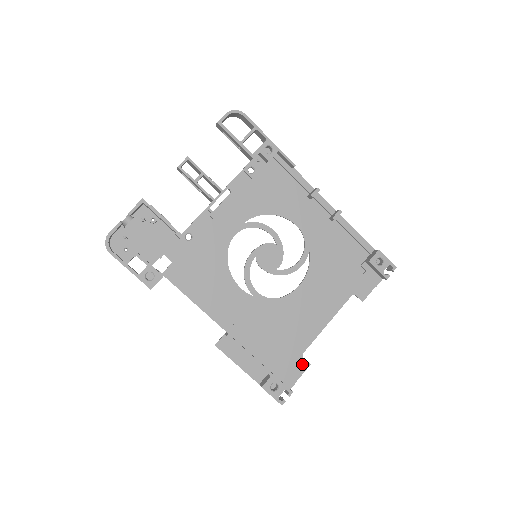
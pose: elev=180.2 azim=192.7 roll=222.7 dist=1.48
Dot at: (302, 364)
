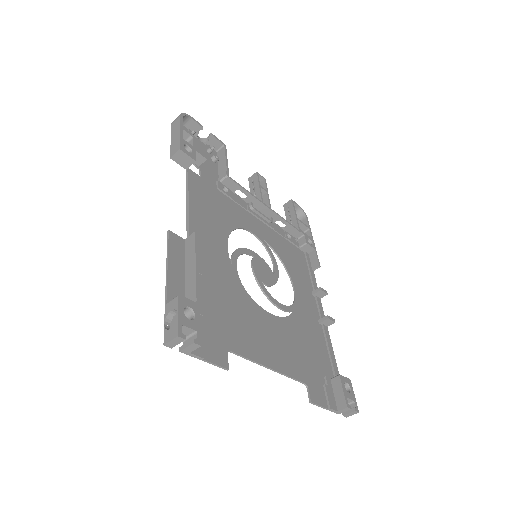
Dot at: (221, 356)
